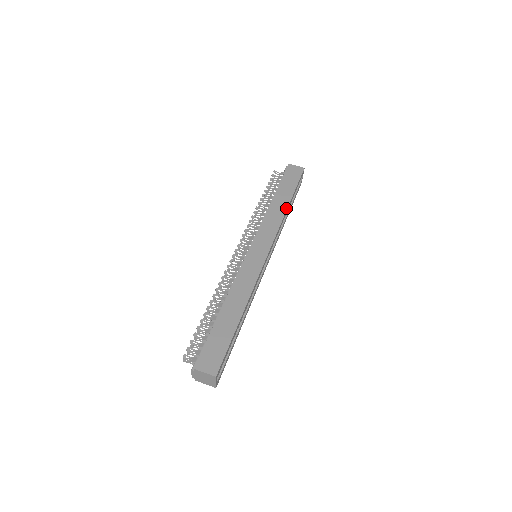
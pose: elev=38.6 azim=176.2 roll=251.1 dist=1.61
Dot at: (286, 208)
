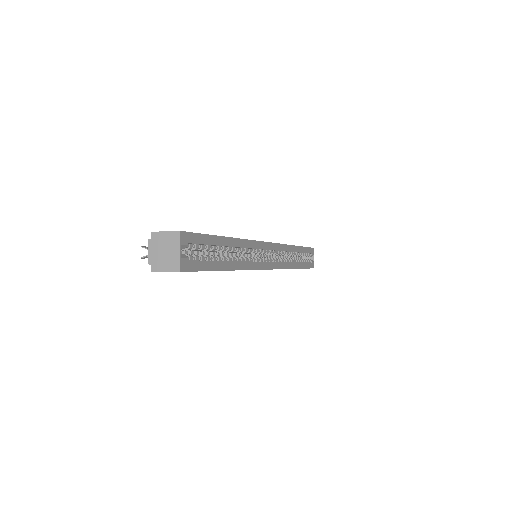
Dot at: (292, 245)
